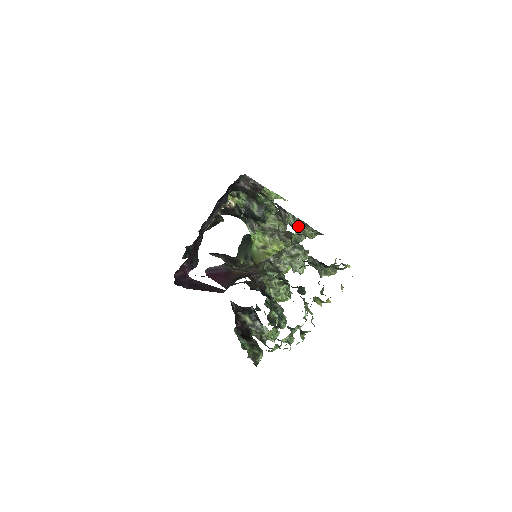
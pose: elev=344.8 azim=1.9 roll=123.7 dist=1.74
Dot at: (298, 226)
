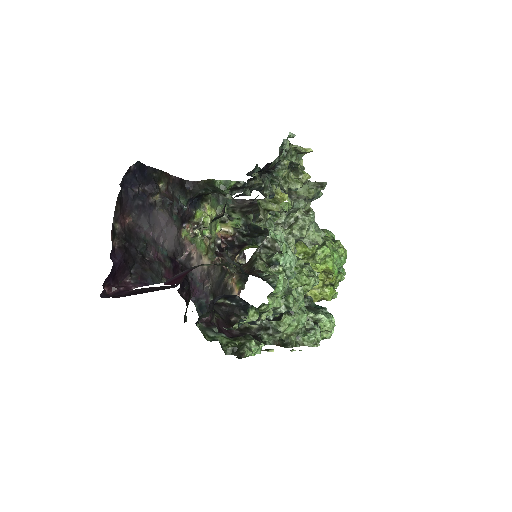
Dot at: occluded
